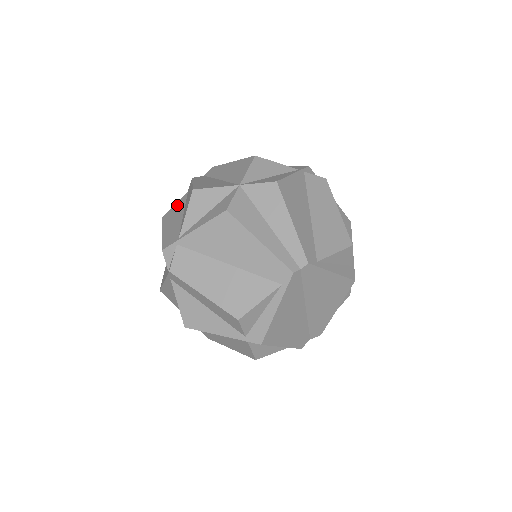
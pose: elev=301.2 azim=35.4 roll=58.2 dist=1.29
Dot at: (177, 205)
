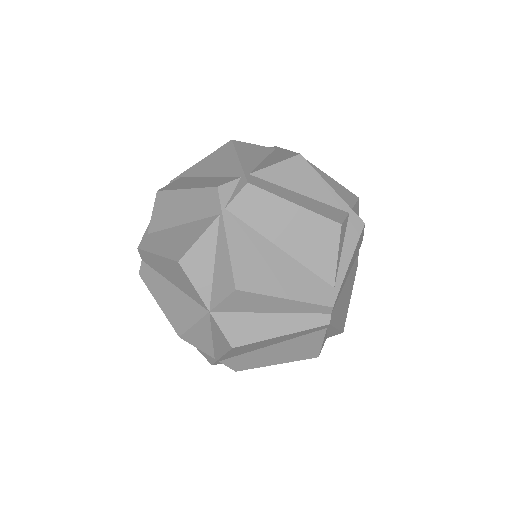
Dot at: occluded
